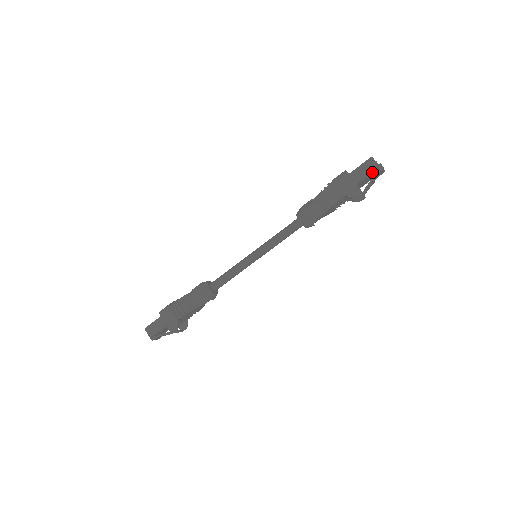
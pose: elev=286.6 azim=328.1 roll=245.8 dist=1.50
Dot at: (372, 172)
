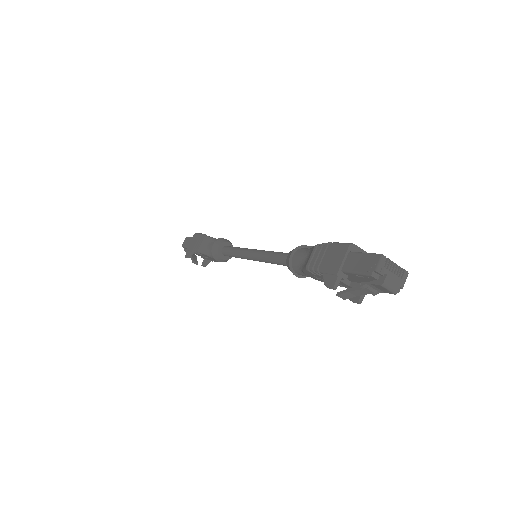
Dot at: (363, 274)
